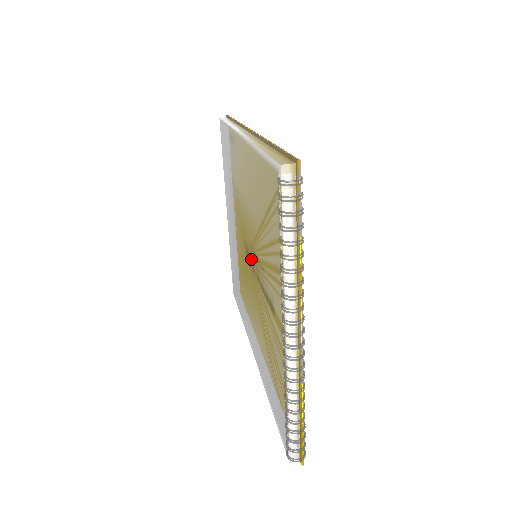
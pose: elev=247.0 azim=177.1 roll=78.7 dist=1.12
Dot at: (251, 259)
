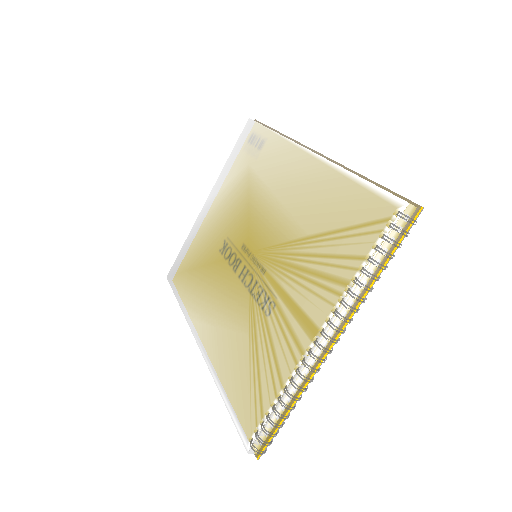
Dot at: (260, 257)
